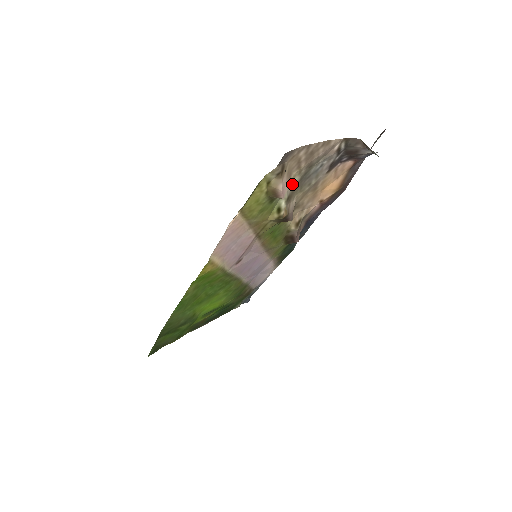
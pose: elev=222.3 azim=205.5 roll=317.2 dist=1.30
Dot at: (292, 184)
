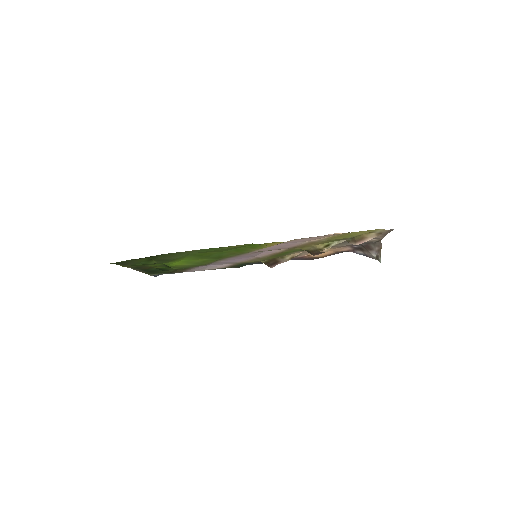
Dot at: occluded
